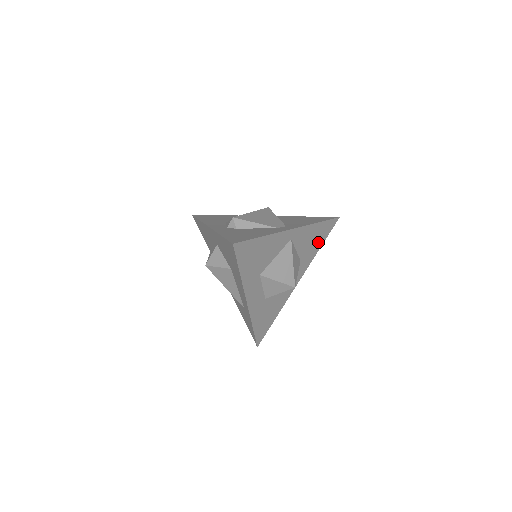
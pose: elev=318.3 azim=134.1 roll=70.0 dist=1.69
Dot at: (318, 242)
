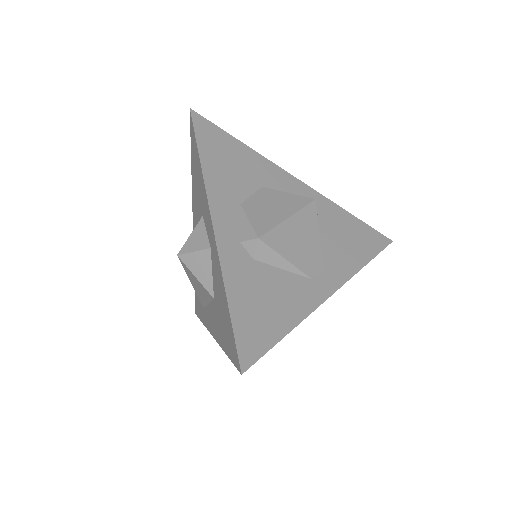
Dot at: occluded
